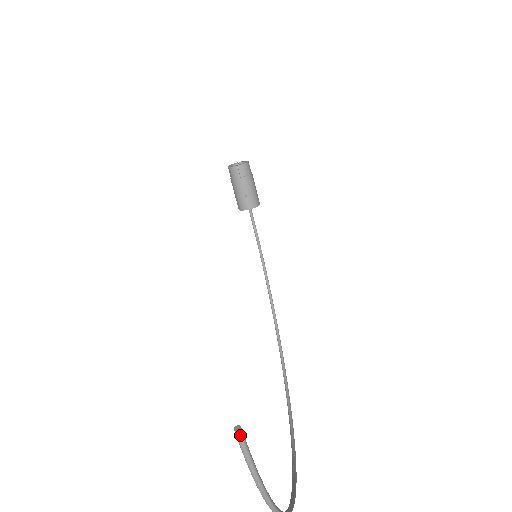
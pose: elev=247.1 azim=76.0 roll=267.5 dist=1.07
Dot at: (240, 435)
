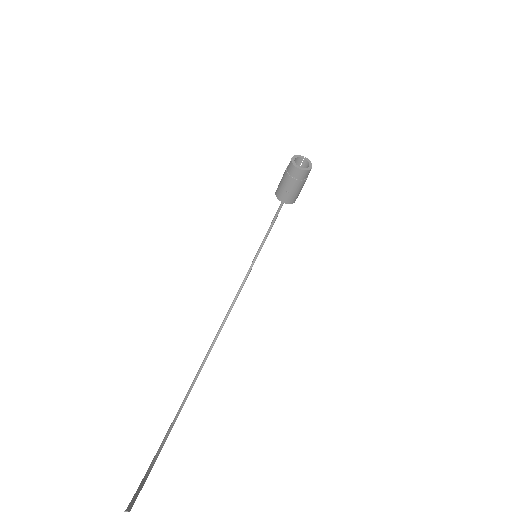
Dot at: out of frame
